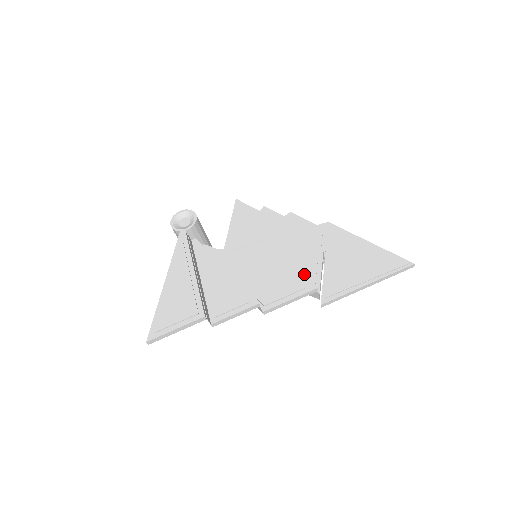
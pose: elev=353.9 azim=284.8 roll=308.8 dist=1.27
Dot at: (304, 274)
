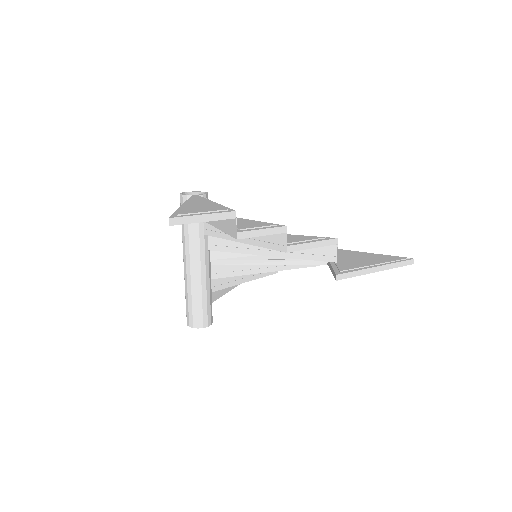
Dot at: occluded
